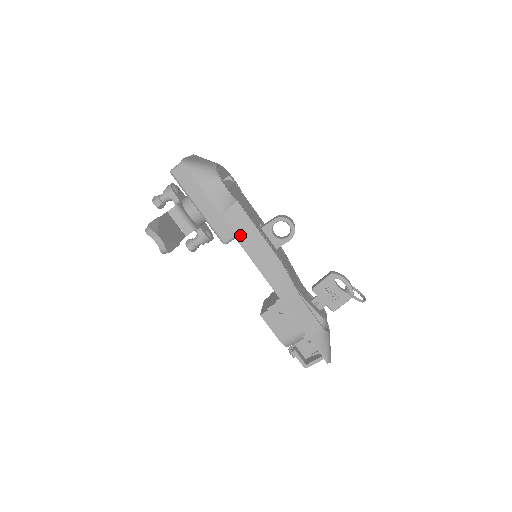
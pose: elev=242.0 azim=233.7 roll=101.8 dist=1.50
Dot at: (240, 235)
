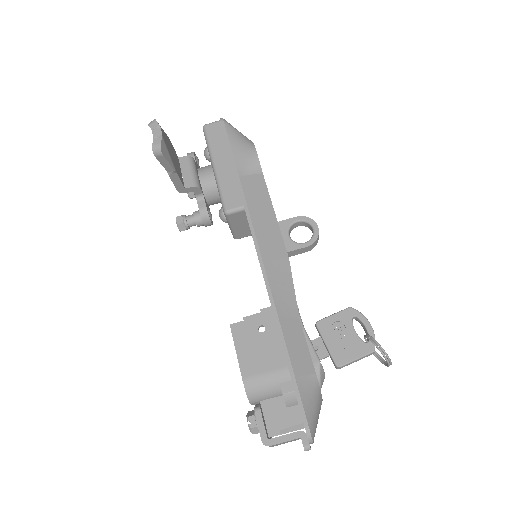
Dot at: (251, 204)
